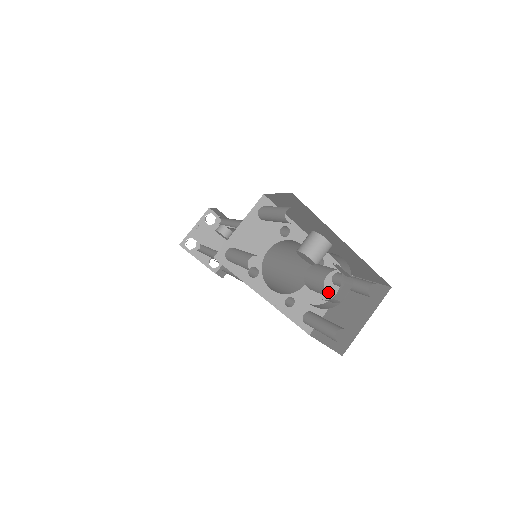
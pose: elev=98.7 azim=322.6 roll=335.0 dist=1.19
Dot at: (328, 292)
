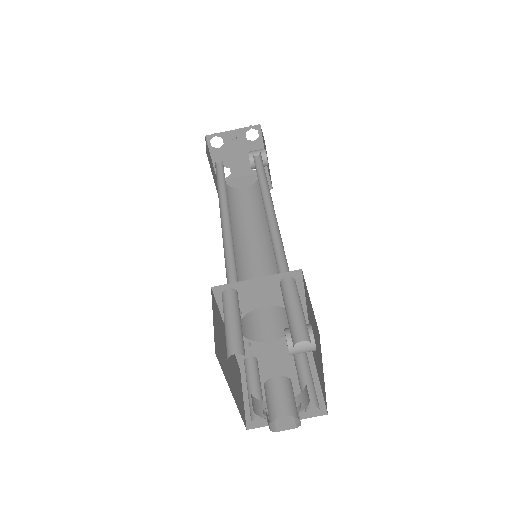
Dot at: (283, 354)
